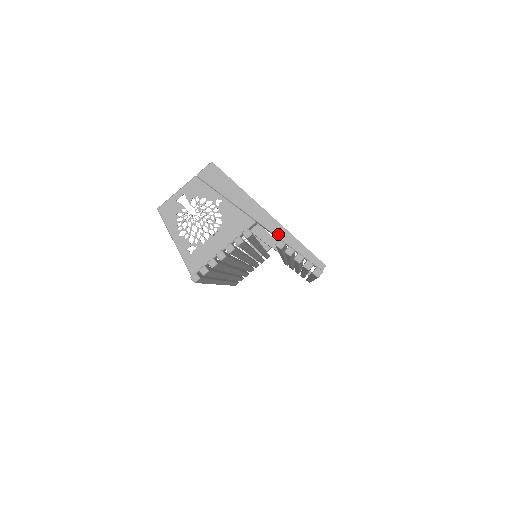
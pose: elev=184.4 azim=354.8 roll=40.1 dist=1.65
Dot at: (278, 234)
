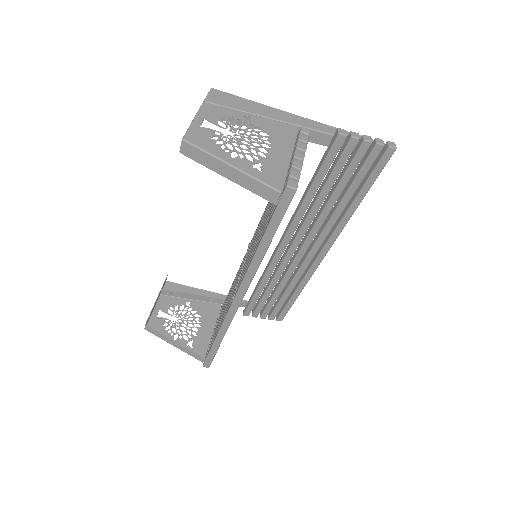
Dot at: (328, 131)
